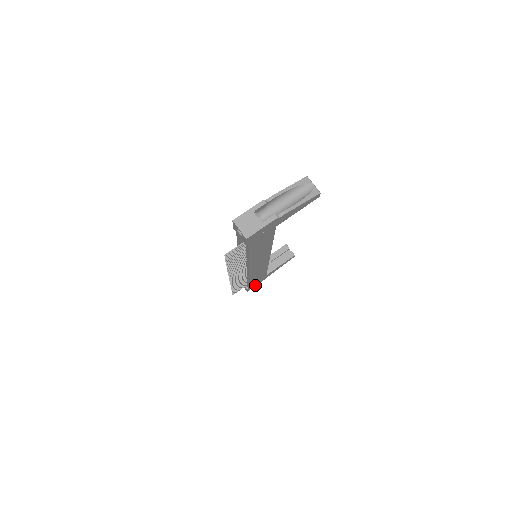
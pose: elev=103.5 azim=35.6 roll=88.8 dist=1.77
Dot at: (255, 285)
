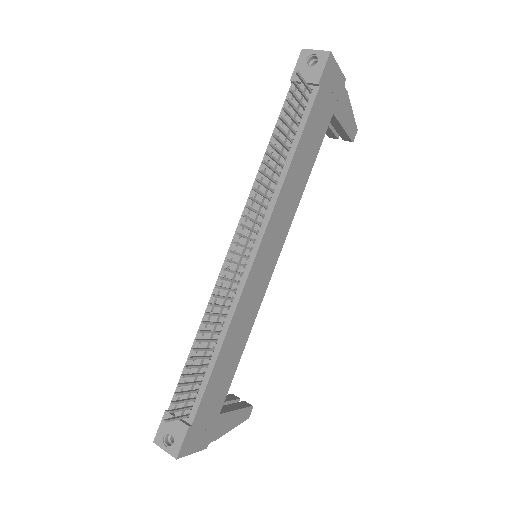
Dot at: (192, 448)
